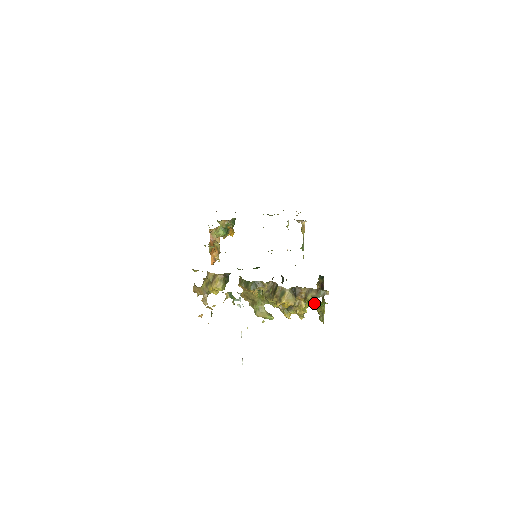
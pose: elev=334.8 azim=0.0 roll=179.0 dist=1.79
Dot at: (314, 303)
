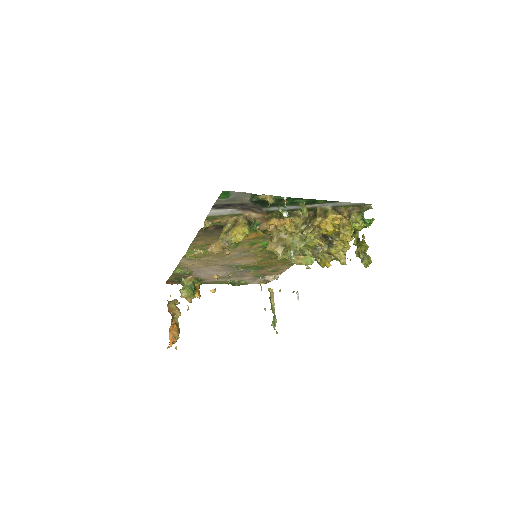
Dot at: (360, 221)
